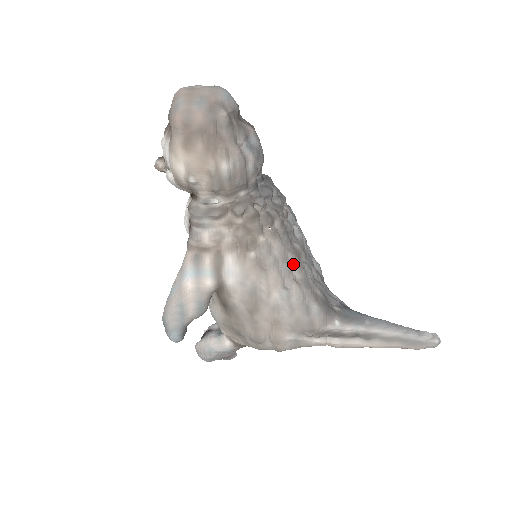
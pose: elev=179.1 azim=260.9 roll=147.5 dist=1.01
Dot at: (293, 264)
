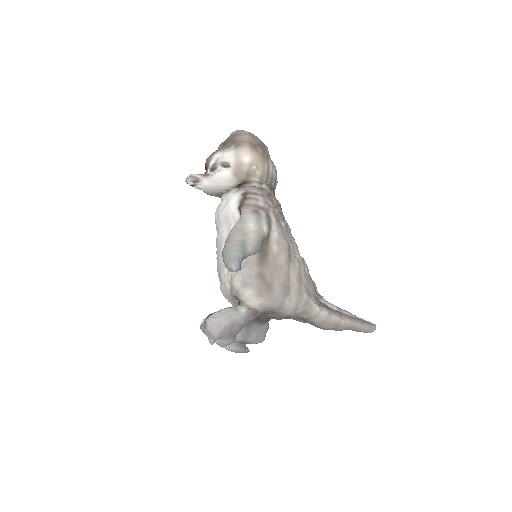
Dot at: occluded
